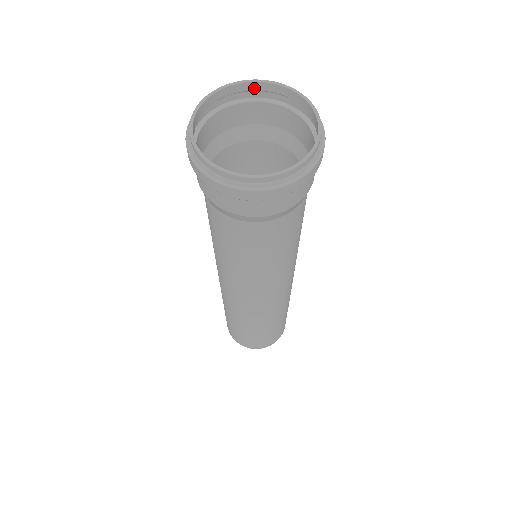
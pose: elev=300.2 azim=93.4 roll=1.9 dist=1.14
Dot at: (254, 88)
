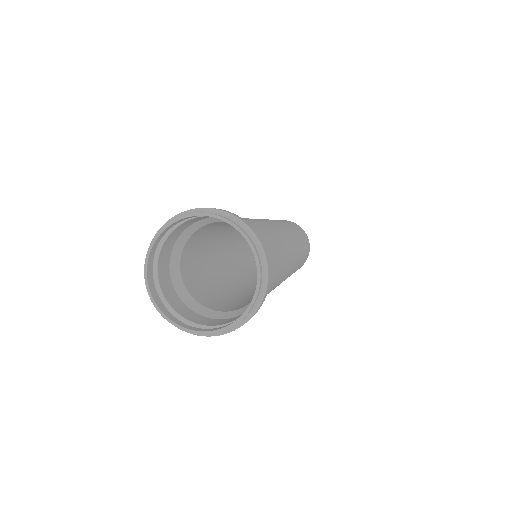
Dot at: (211, 216)
